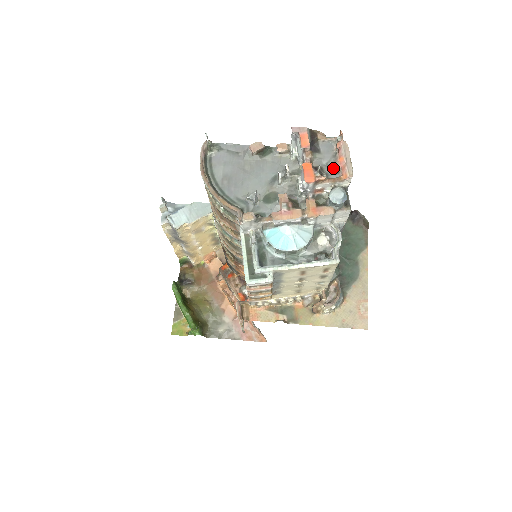
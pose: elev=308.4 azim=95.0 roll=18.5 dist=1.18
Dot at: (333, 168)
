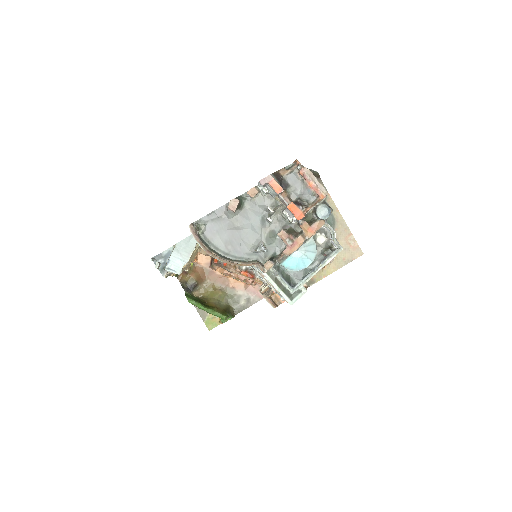
Dot at: (308, 193)
